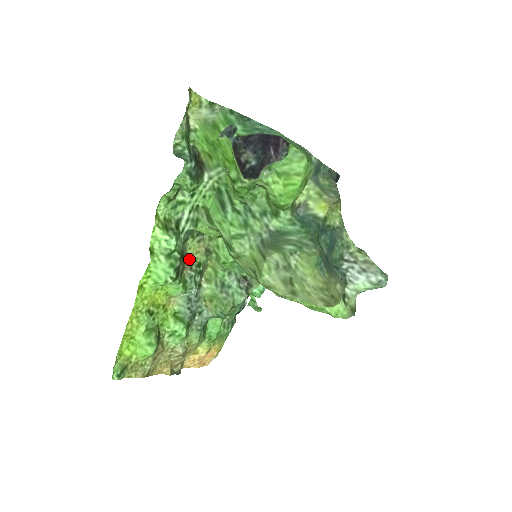
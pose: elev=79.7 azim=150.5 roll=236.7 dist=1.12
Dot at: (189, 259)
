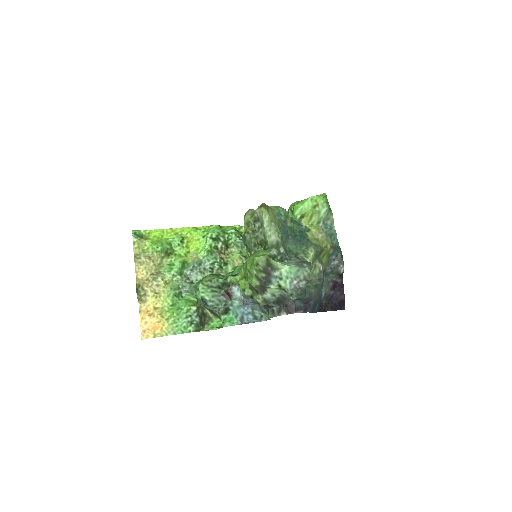
Dot at: (226, 257)
